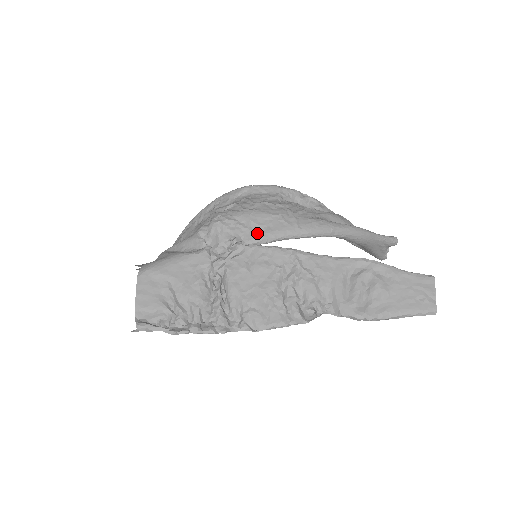
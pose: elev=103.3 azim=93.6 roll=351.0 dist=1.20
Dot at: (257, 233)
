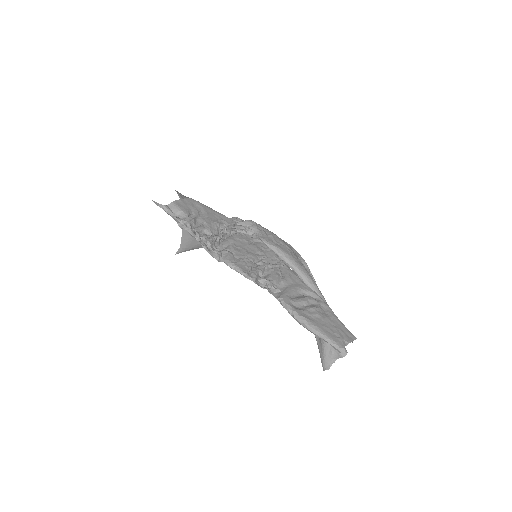
Dot at: (270, 240)
